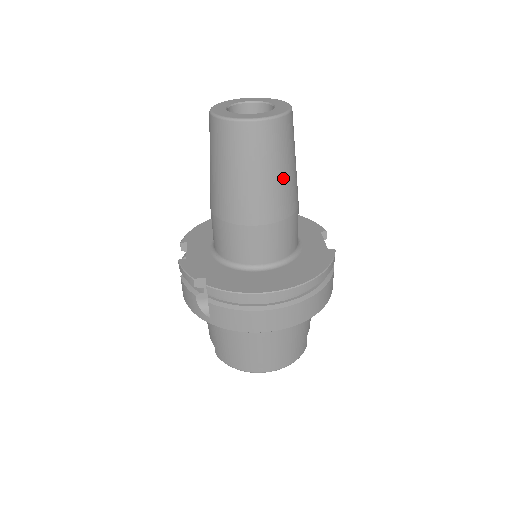
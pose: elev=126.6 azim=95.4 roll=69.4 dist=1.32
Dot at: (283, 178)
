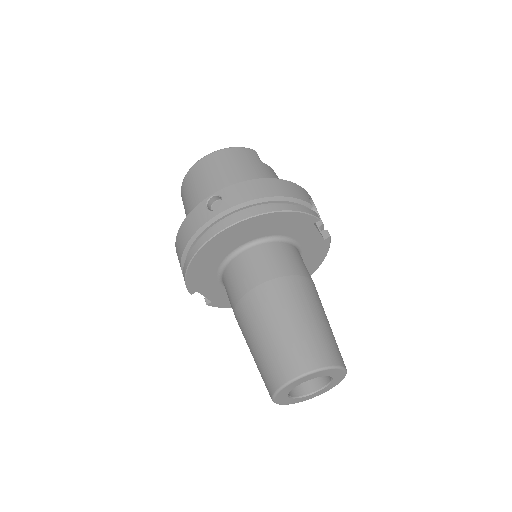
Dot at: occluded
